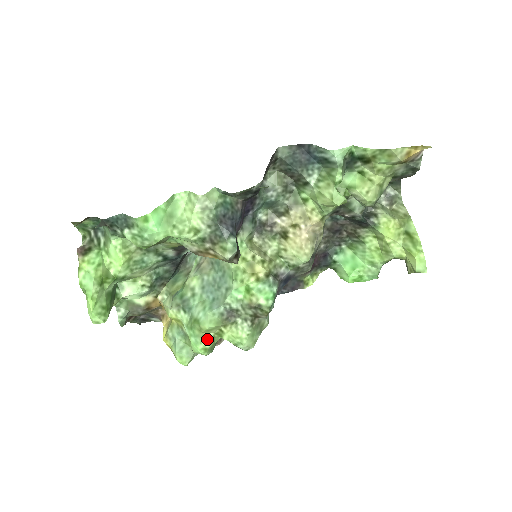
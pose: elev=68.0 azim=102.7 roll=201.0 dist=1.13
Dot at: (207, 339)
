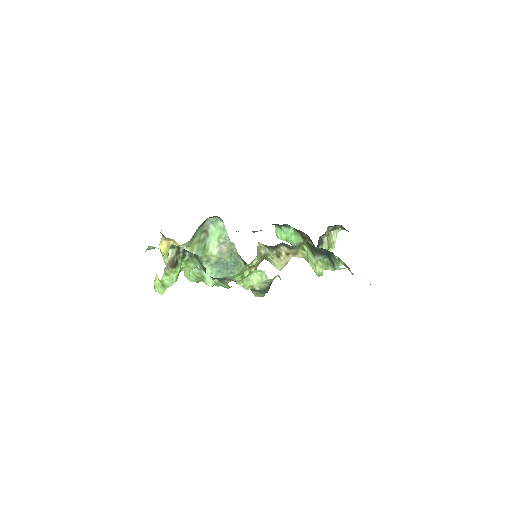
Dot at: occluded
